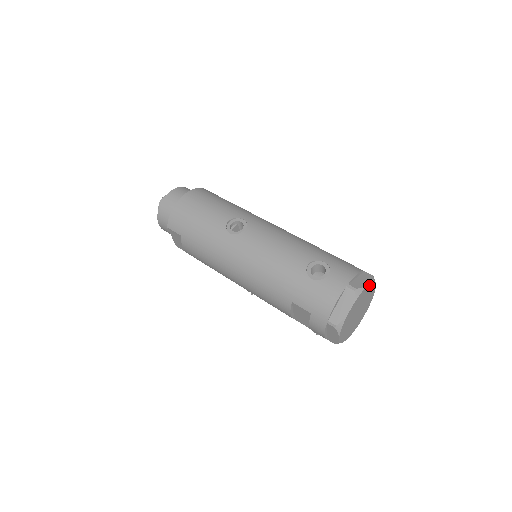
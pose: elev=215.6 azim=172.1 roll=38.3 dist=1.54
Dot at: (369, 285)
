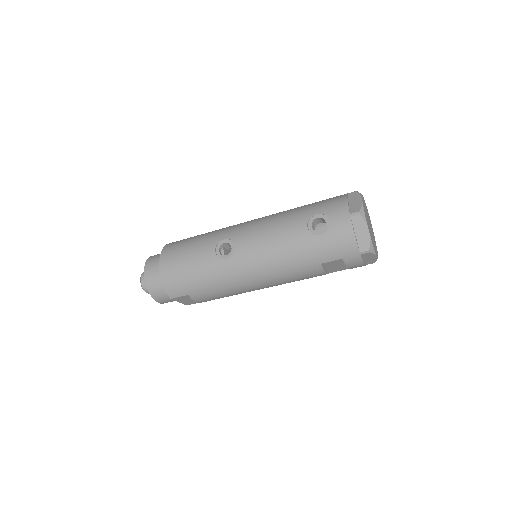
Dot at: (362, 200)
